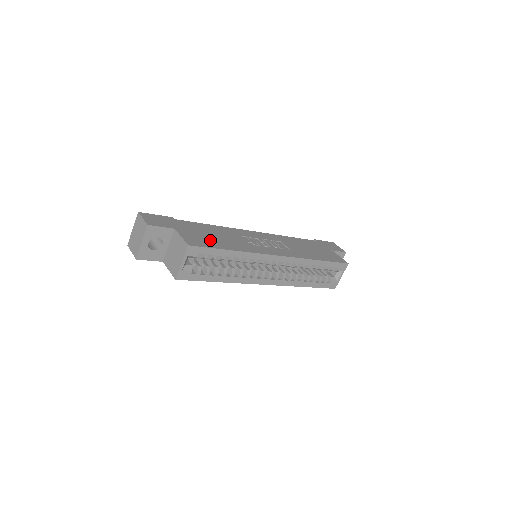
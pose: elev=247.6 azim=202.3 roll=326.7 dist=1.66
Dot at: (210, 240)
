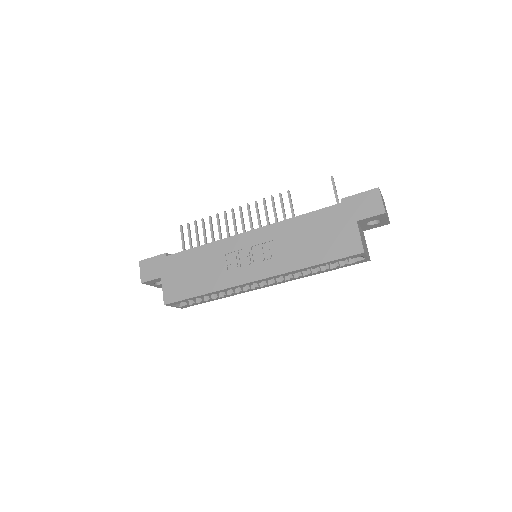
Dot at: (187, 284)
